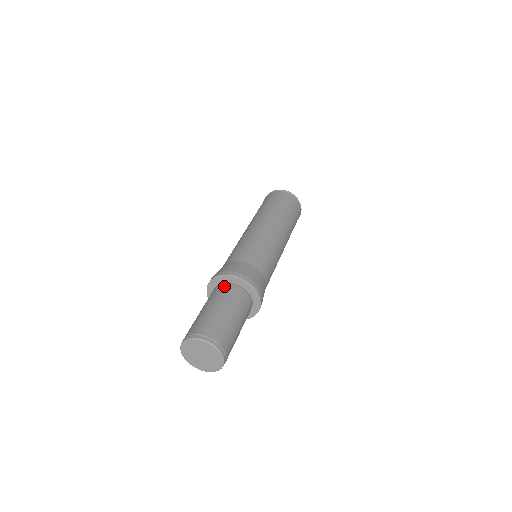
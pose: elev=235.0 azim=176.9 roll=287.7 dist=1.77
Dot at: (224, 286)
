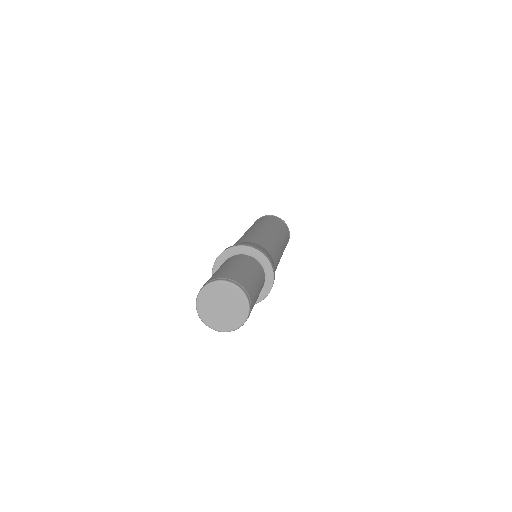
Dot at: (231, 257)
